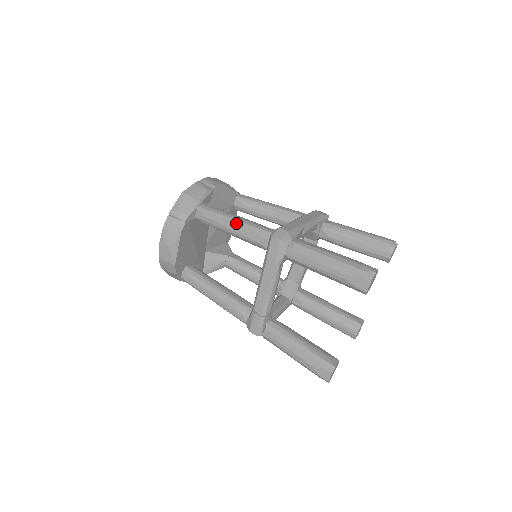
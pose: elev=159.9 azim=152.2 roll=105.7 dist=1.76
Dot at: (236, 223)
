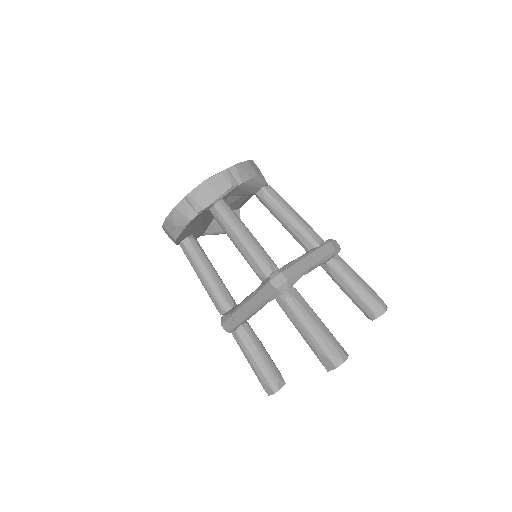
Dot at: (244, 244)
